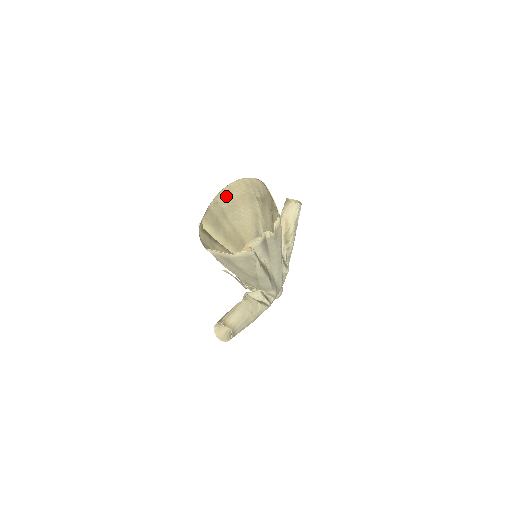
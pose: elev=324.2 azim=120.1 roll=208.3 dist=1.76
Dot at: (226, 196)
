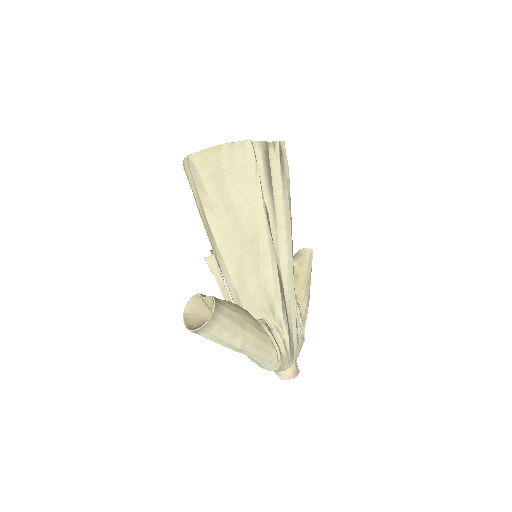
Dot at: occluded
